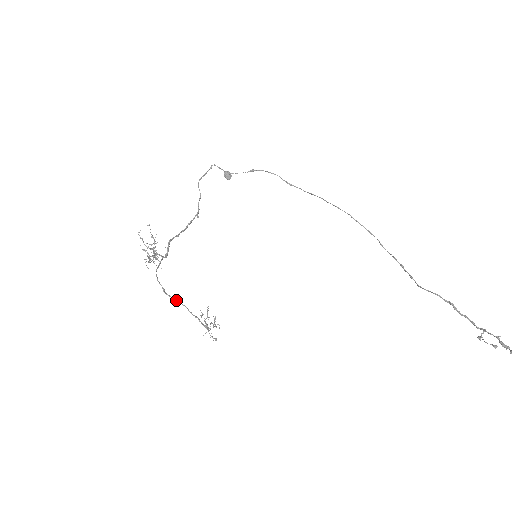
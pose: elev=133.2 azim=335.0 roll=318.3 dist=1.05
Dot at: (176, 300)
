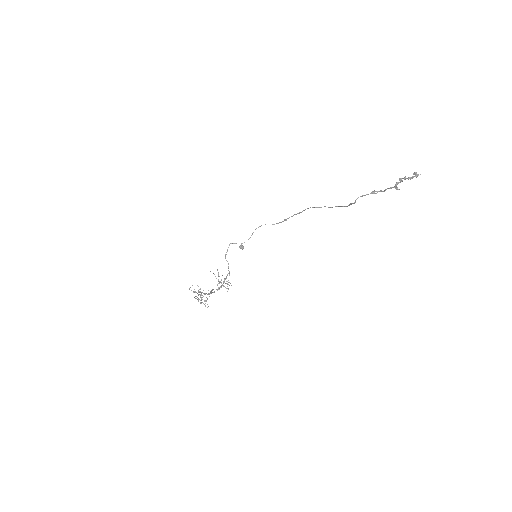
Dot at: occluded
